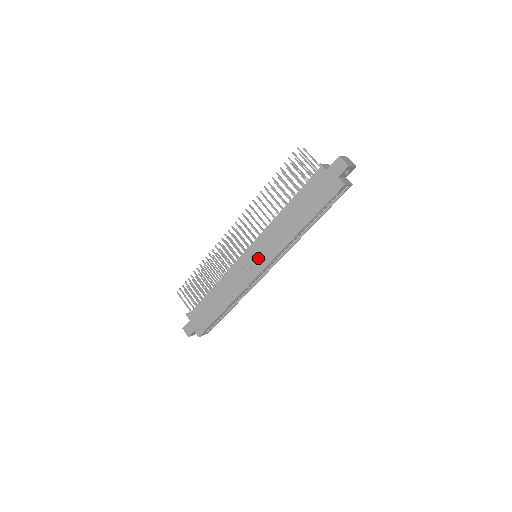
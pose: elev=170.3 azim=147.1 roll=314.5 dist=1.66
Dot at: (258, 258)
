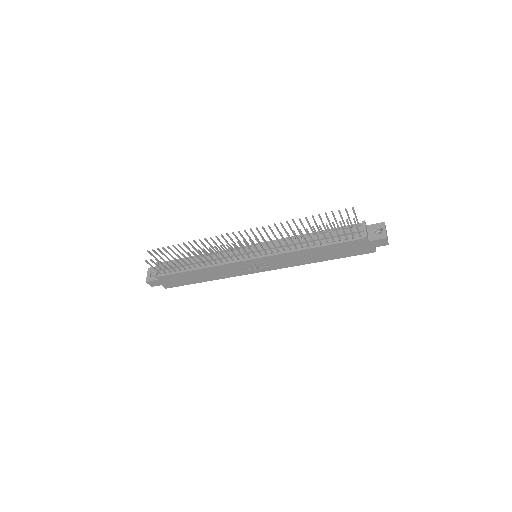
Dot at: (263, 266)
